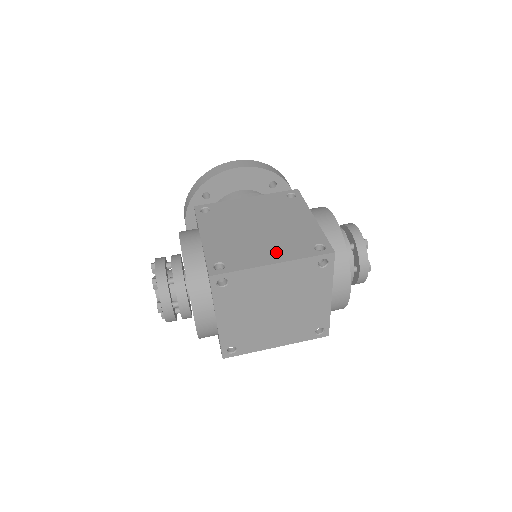
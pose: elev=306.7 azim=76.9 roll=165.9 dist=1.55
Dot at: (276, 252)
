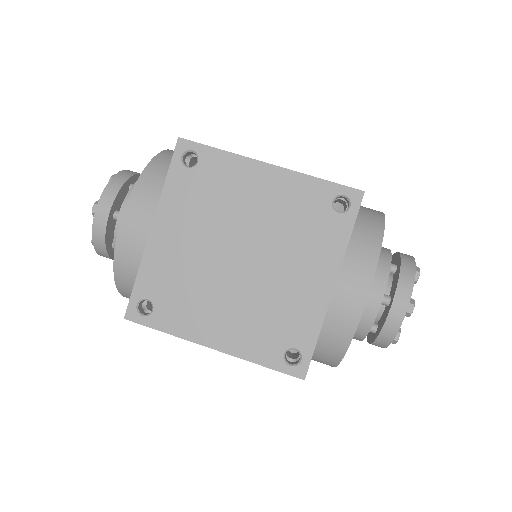
Dot at: occluded
